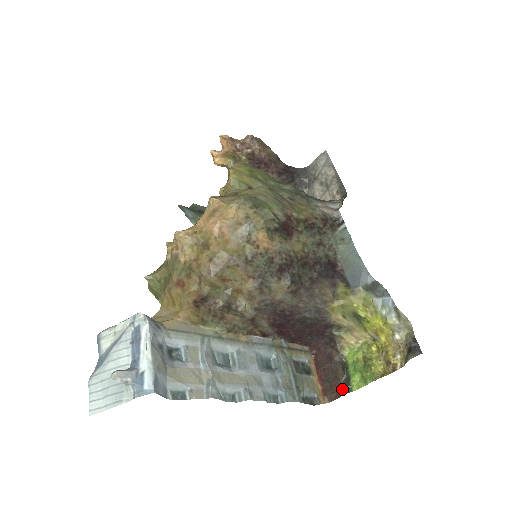
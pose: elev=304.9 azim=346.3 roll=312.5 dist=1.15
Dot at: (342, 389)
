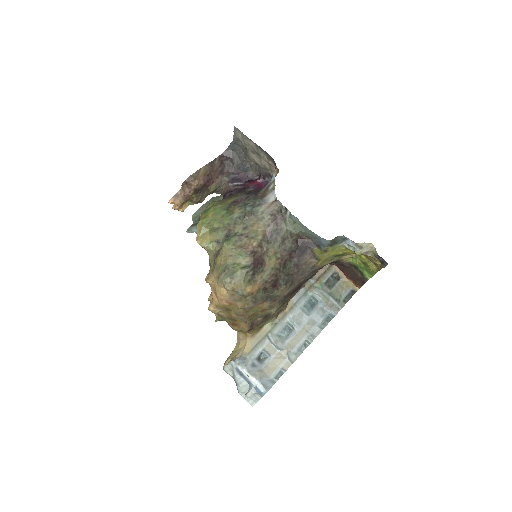
Dot at: (362, 280)
